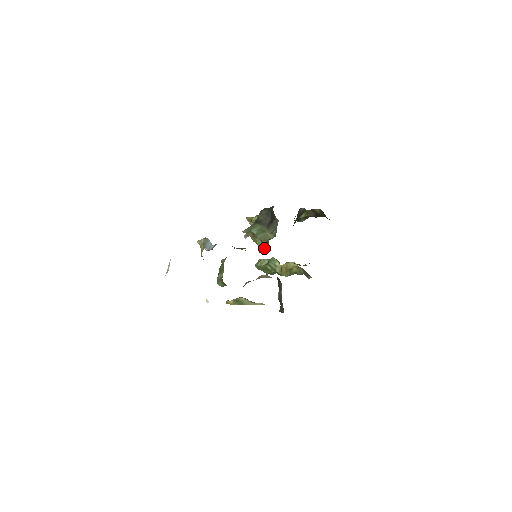
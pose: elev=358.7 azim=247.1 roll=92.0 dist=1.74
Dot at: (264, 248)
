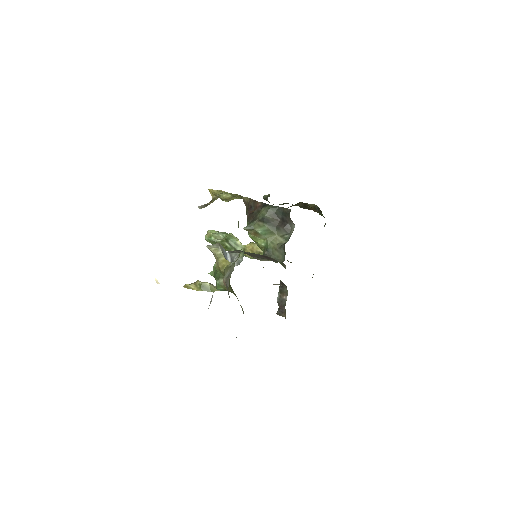
Dot at: (274, 253)
